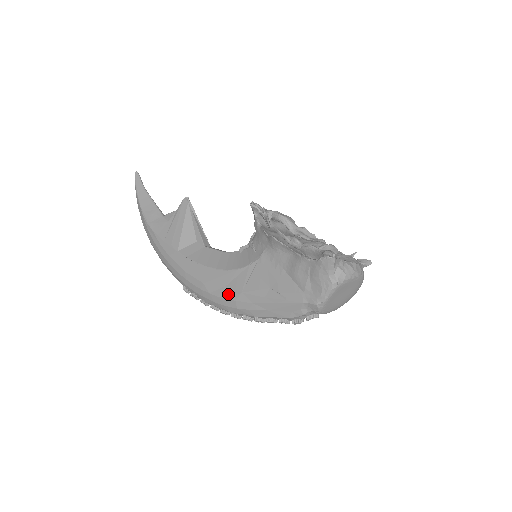
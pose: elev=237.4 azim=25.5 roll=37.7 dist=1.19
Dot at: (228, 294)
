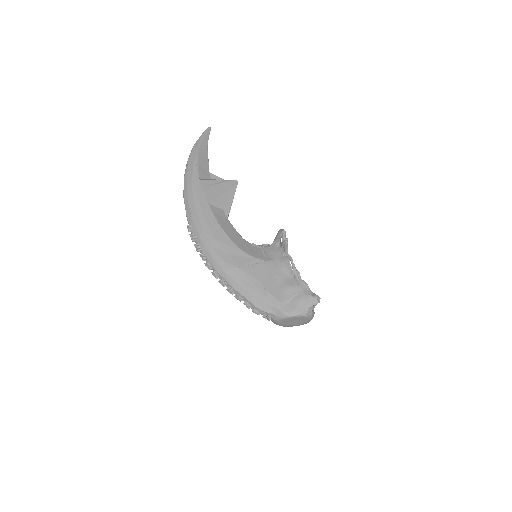
Dot at: (228, 260)
